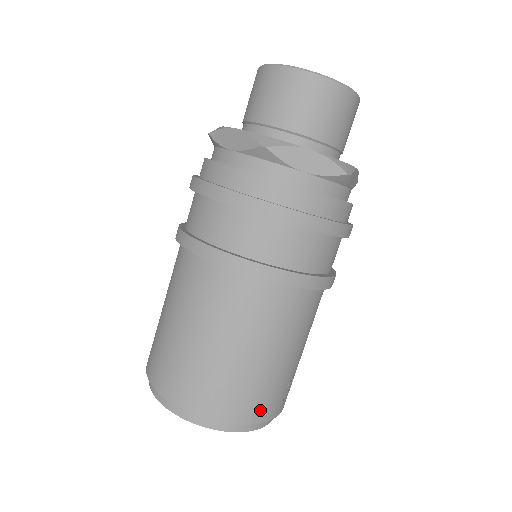
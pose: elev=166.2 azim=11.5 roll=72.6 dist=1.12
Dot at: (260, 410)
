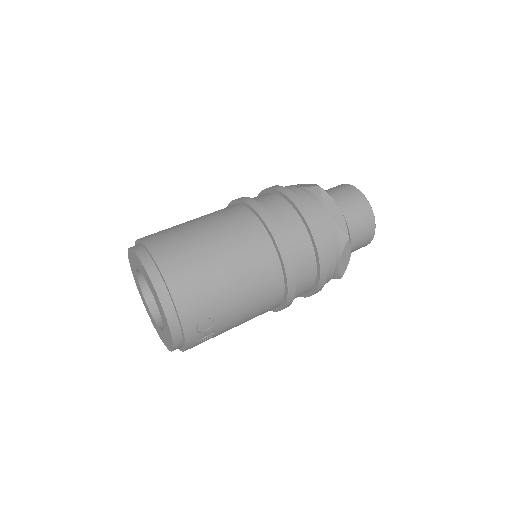
Dot at: (186, 298)
